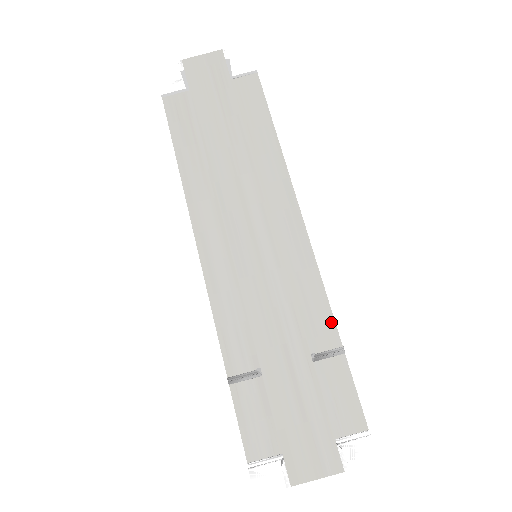
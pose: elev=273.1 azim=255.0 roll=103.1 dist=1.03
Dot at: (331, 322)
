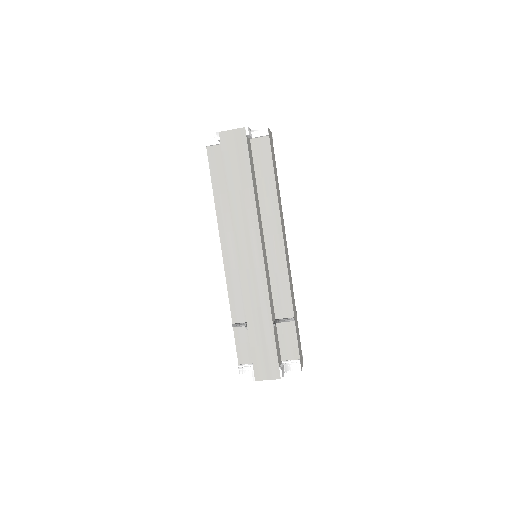
Dot at: (290, 304)
